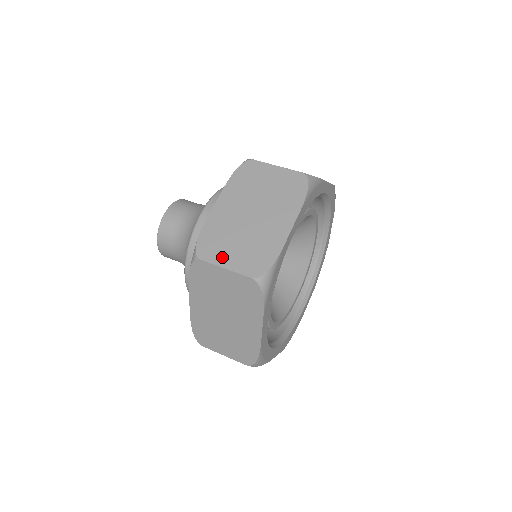
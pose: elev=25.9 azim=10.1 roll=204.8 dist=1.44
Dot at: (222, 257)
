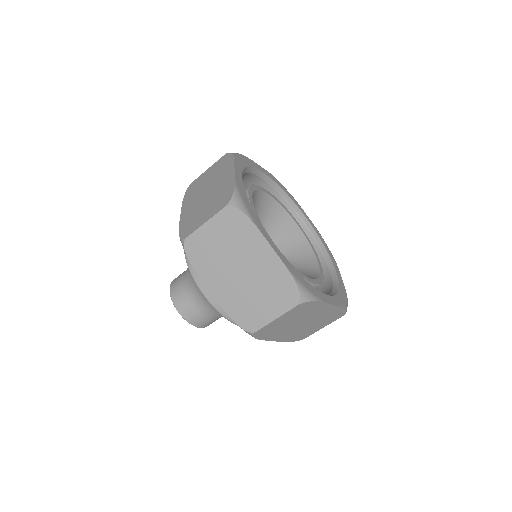
Dot at: (199, 222)
